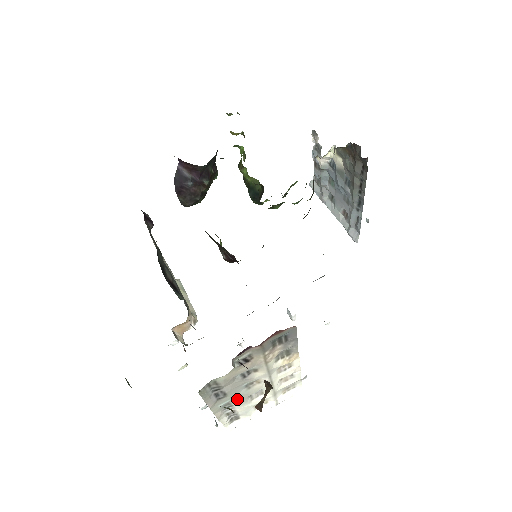
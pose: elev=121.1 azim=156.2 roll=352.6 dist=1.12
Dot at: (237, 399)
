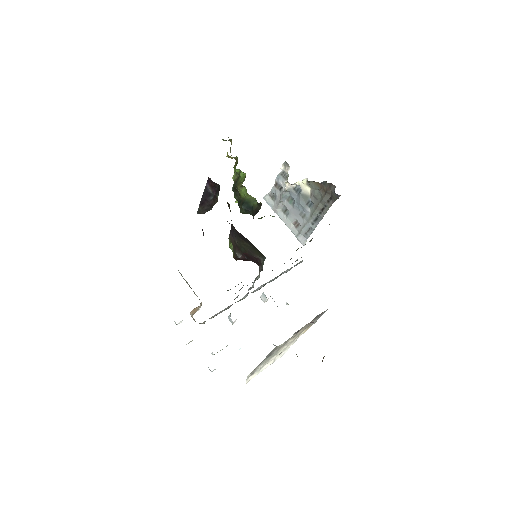
Dot at: (268, 359)
